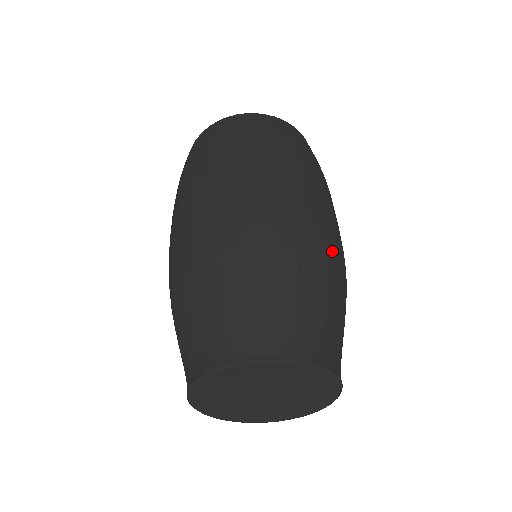
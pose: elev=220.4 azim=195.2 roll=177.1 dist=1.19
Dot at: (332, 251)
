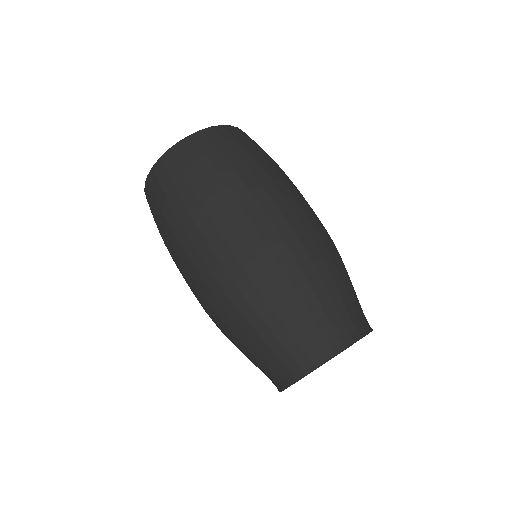
Dot at: (319, 243)
